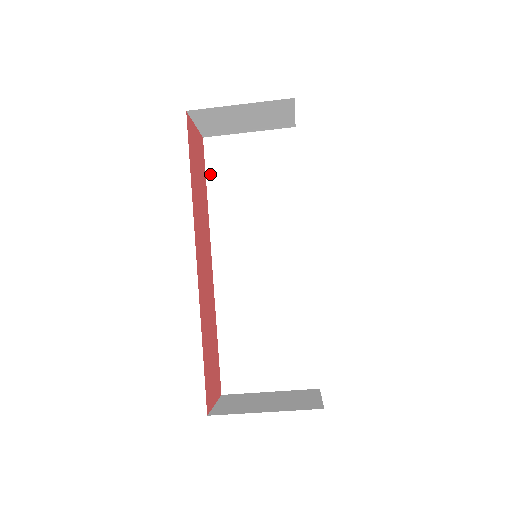
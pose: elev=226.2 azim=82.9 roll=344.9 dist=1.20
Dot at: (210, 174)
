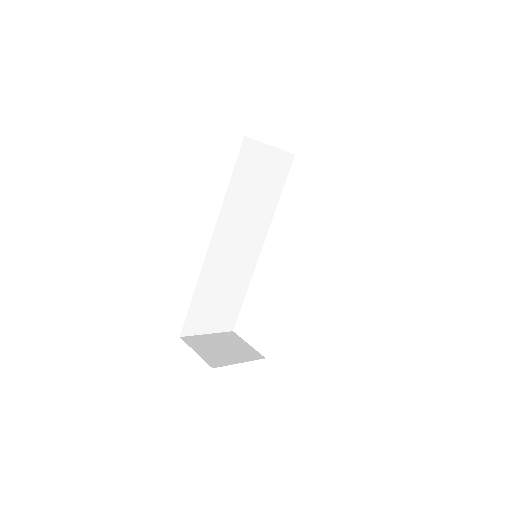
Dot at: (236, 170)
